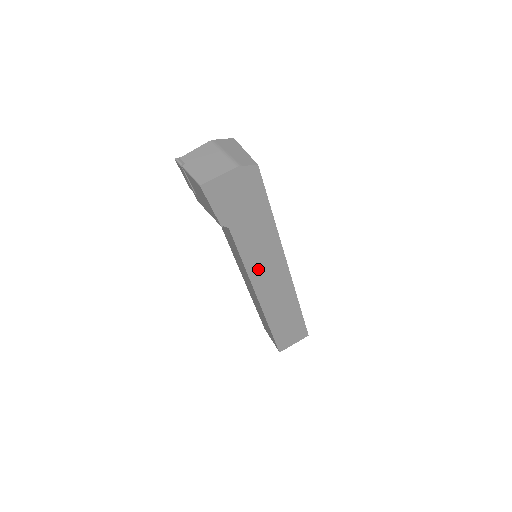
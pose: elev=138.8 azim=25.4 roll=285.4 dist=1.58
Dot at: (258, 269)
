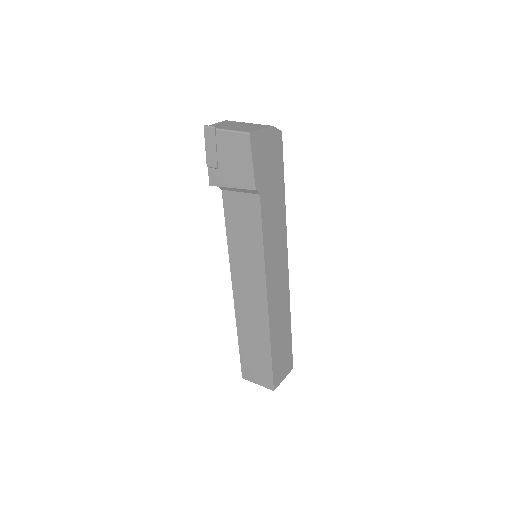
Dot at: (271, 258)
